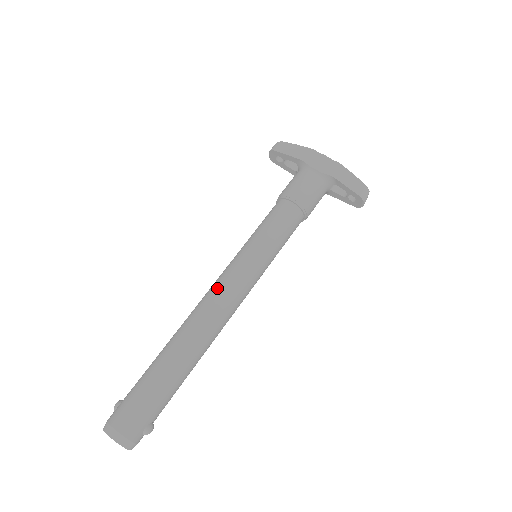
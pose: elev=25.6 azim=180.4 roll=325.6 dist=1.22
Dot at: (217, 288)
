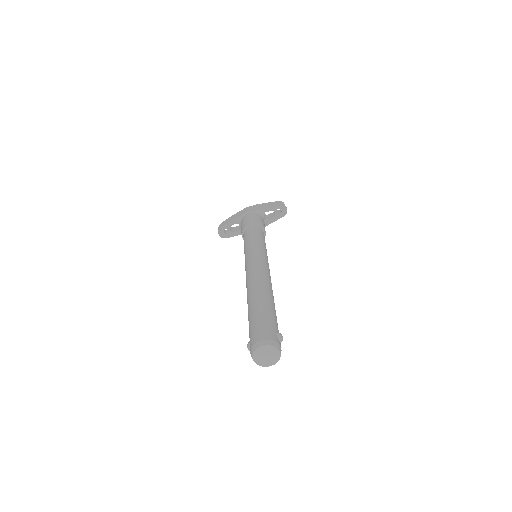
Dot at: (249, 269)
